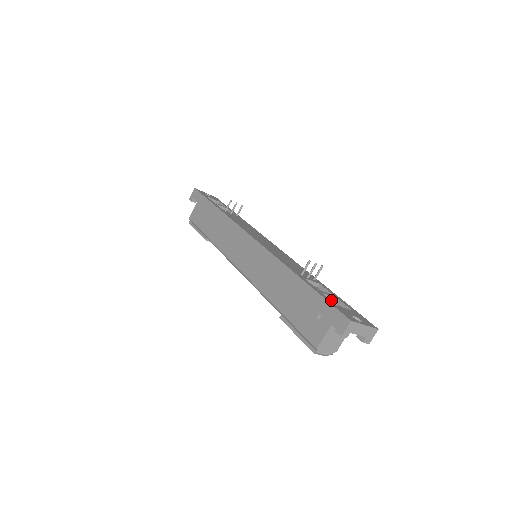
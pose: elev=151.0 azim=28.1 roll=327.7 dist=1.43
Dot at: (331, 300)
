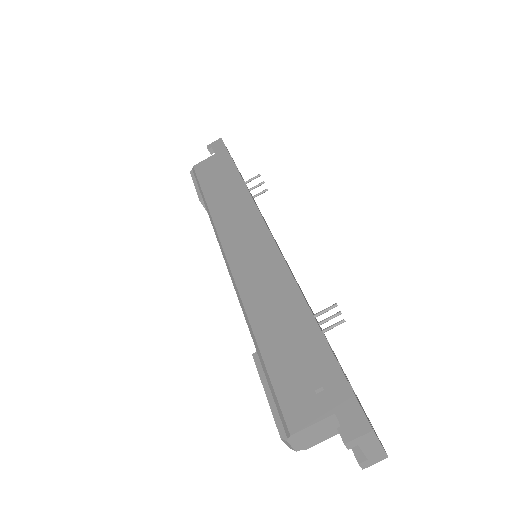
Dot at: occluded
